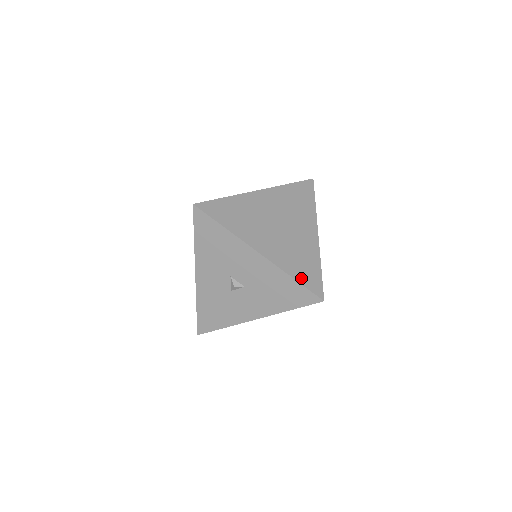
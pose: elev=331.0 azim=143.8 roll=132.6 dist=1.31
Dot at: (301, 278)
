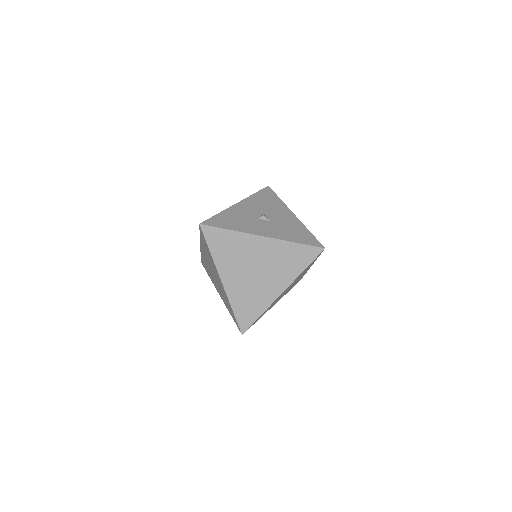
Dot at: occluded
